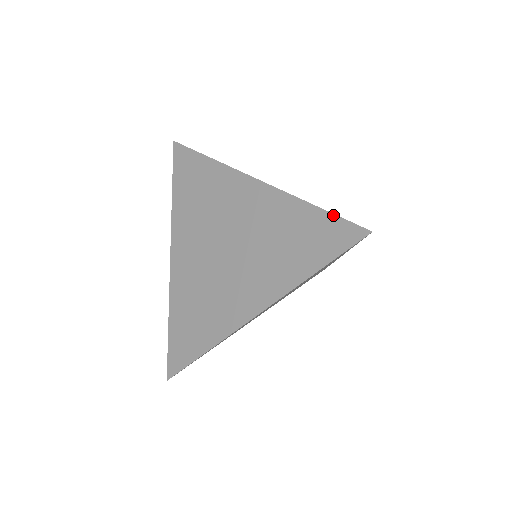
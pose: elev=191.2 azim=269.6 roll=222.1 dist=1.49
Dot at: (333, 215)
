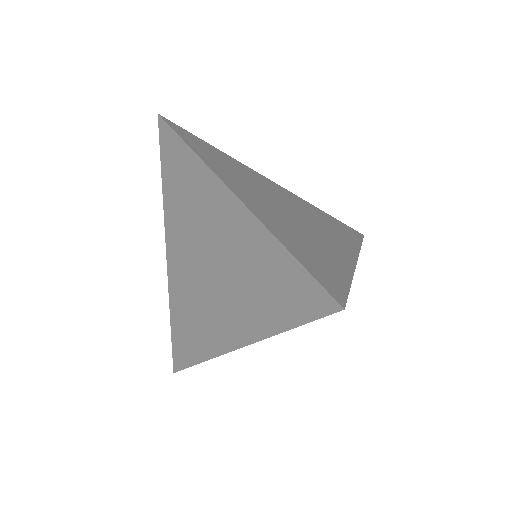
Dot at: (305, 270)
